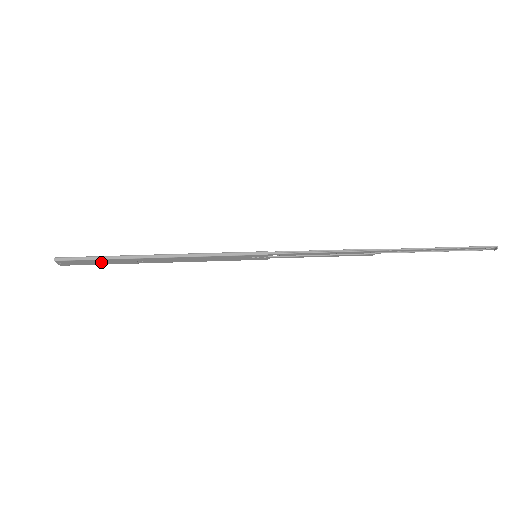
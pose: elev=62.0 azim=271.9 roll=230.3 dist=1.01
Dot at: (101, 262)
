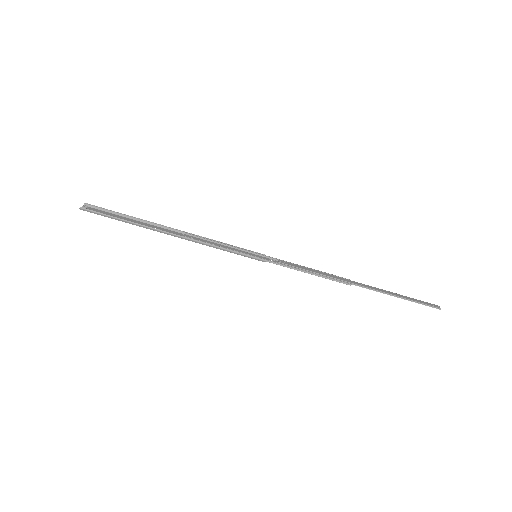
Dot at: (122, 218)
